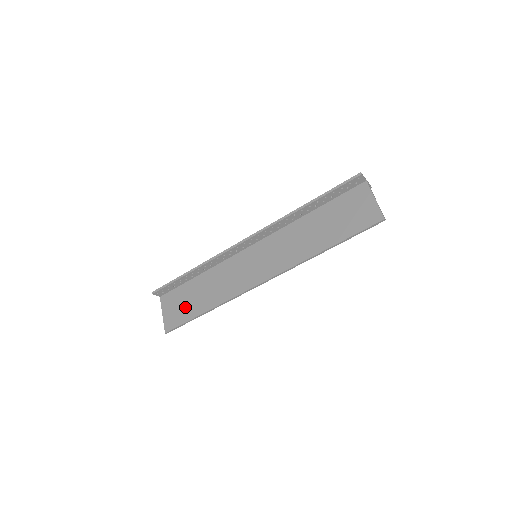
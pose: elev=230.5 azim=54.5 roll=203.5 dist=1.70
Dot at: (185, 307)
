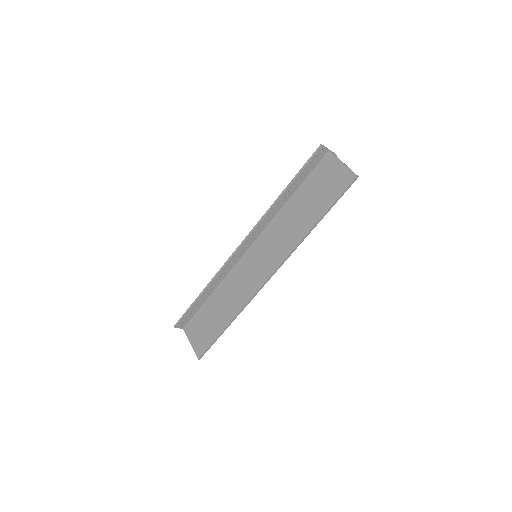
Dot at: (208, 328)
